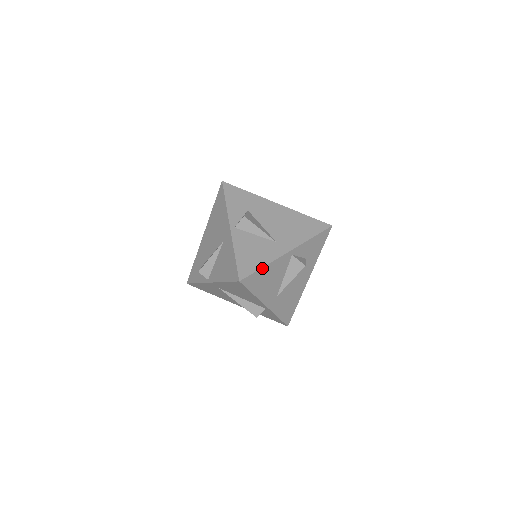
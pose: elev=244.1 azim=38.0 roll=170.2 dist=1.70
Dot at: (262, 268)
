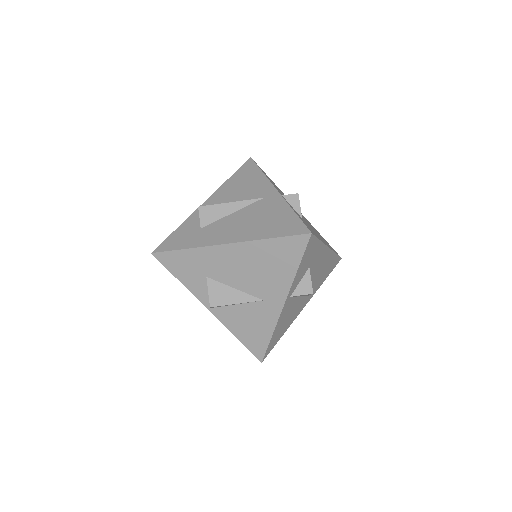
Dot at: (271, 338)
